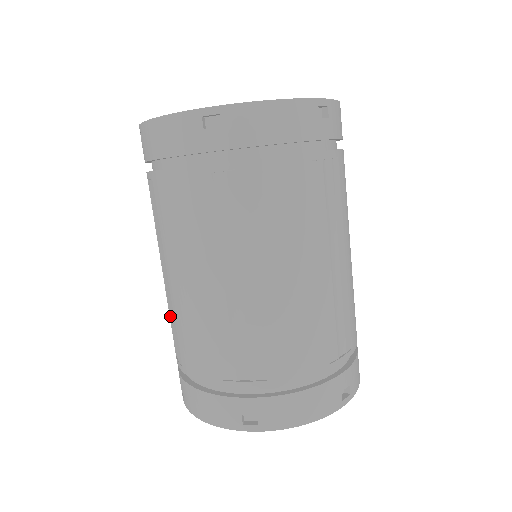
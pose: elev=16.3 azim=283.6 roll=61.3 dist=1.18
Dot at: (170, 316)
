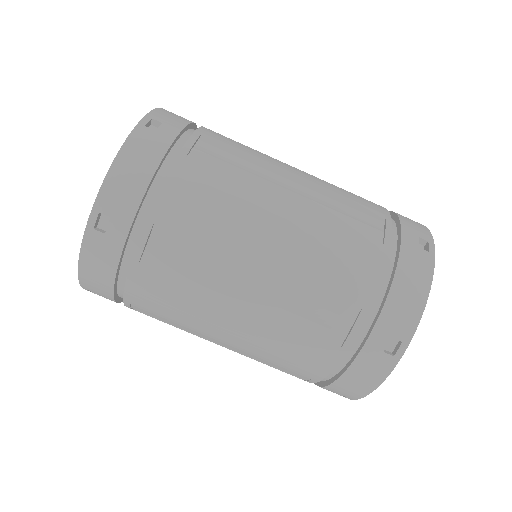
Dot at: (263, 363)
